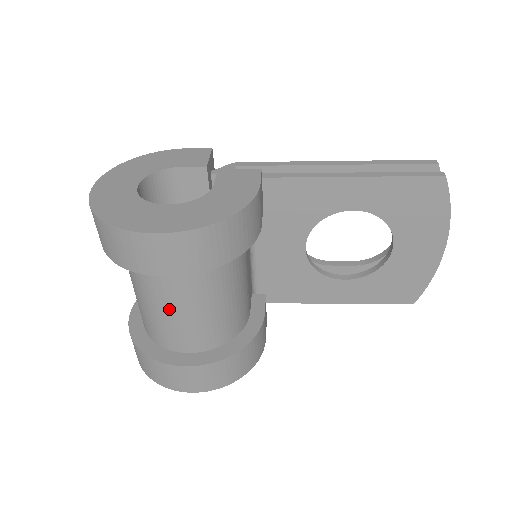
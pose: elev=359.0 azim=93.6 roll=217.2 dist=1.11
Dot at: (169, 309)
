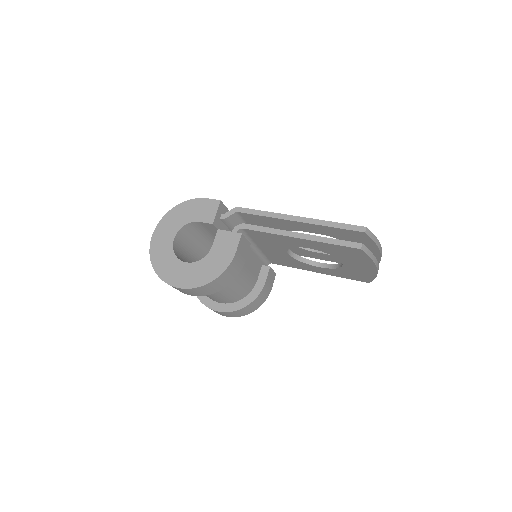
Dot at: occluded
